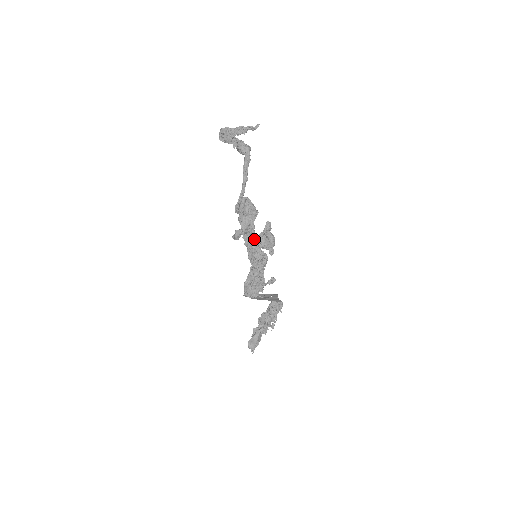
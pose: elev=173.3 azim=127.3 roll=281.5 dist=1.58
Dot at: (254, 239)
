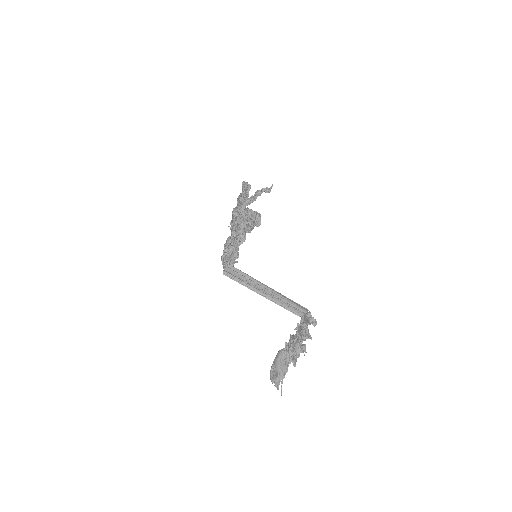
Dot at: (236, 224)
